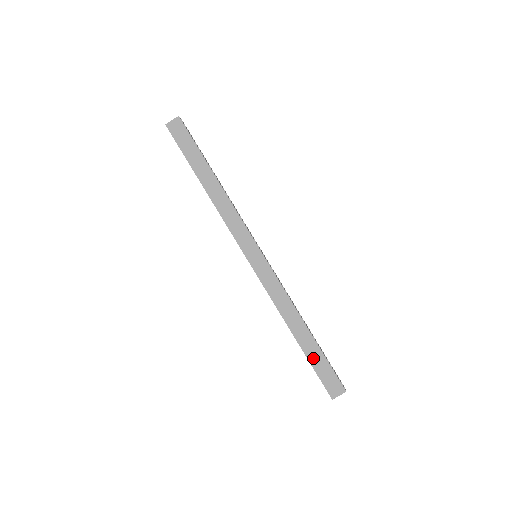
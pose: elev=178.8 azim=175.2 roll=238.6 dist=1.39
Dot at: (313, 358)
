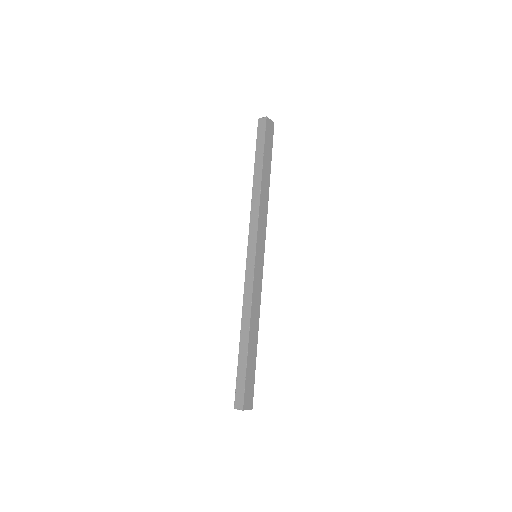
Dot at: (250, 365)
